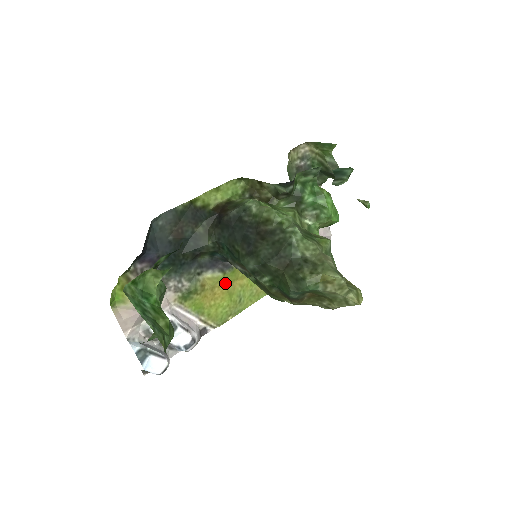
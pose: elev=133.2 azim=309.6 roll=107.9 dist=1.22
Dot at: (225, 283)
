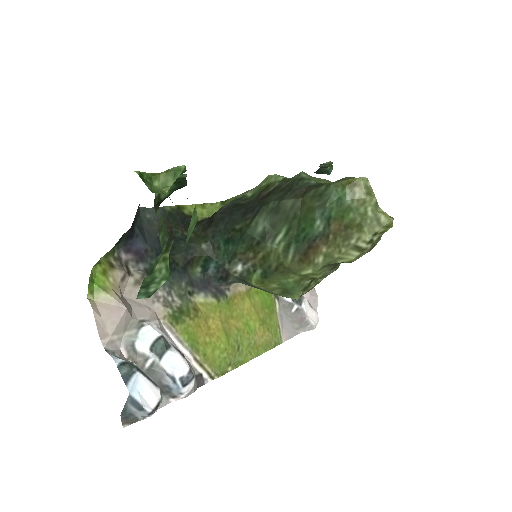
Dot at: (220, 316)
